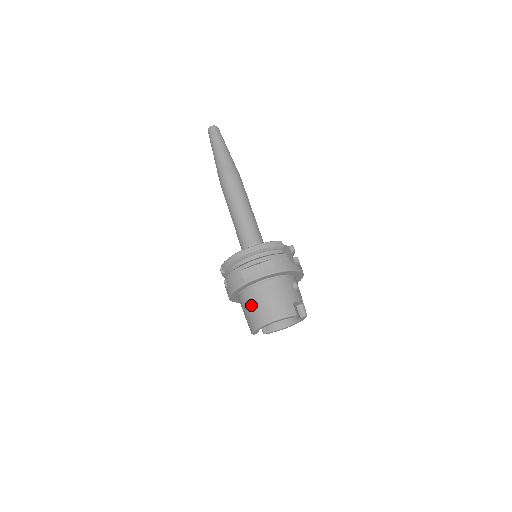
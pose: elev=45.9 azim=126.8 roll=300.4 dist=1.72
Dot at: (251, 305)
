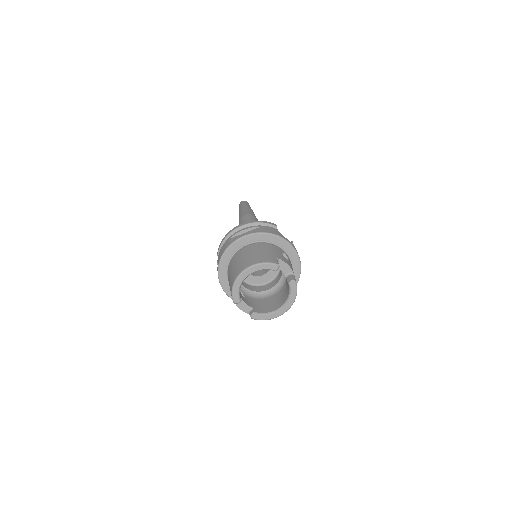
Dot at: (234, 265)
